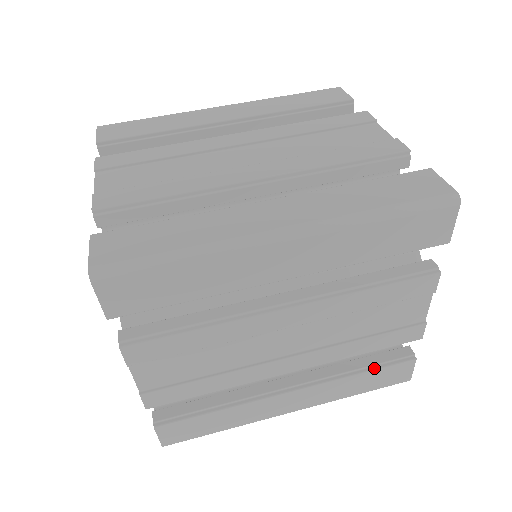
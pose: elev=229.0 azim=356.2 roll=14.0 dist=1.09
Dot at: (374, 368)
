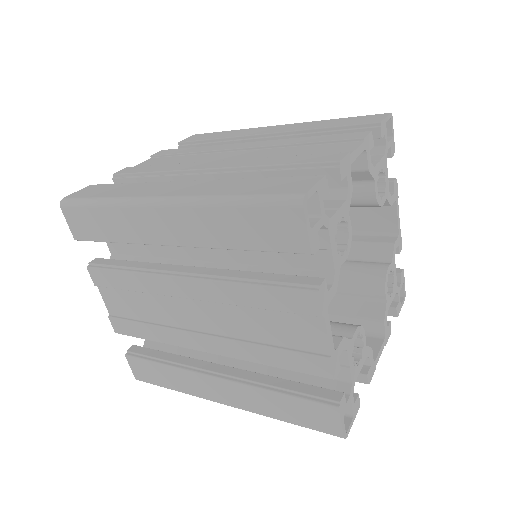
Dot at: (292, 394)
